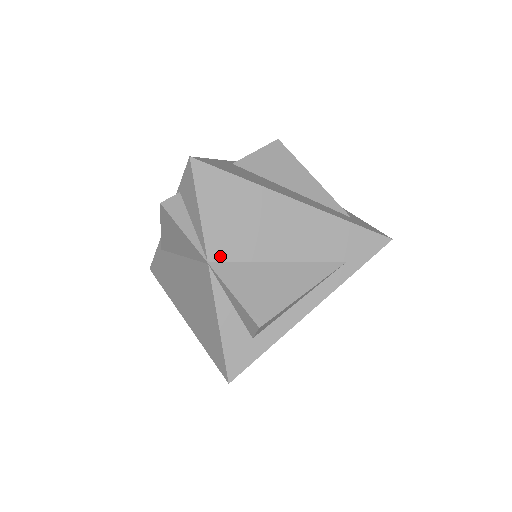
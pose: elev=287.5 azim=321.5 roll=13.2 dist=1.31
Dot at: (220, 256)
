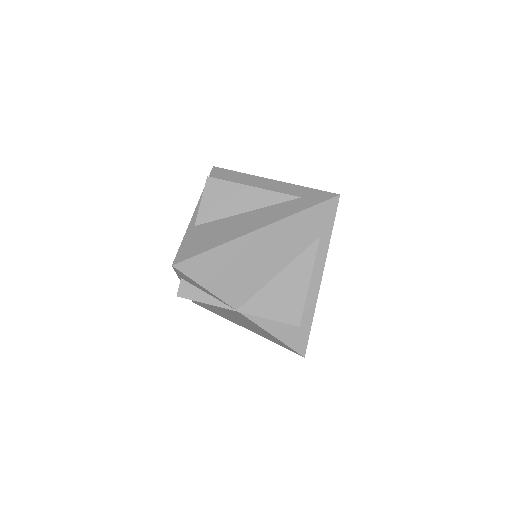
Dot at: (241, 301)
